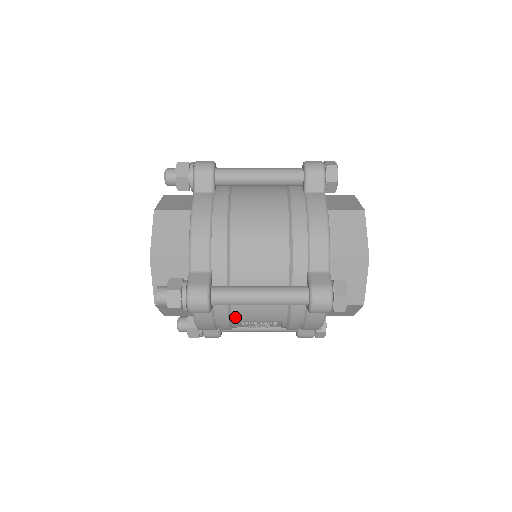
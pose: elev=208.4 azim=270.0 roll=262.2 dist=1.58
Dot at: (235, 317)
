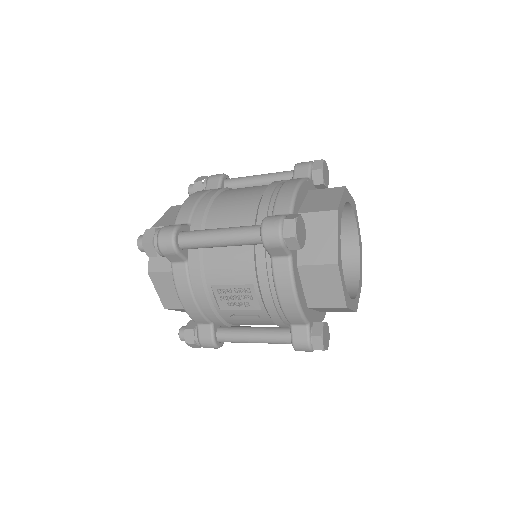
Dot at: (209, 278)
